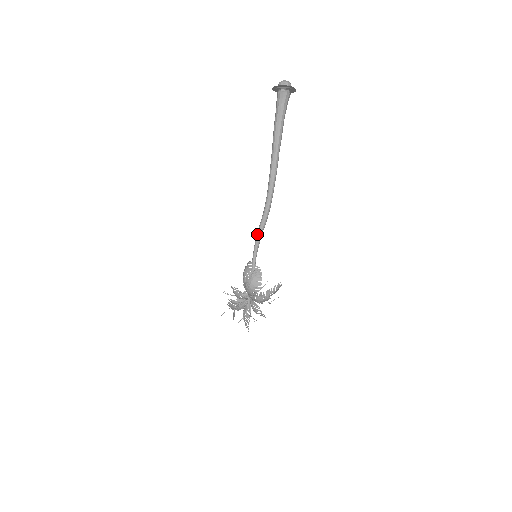
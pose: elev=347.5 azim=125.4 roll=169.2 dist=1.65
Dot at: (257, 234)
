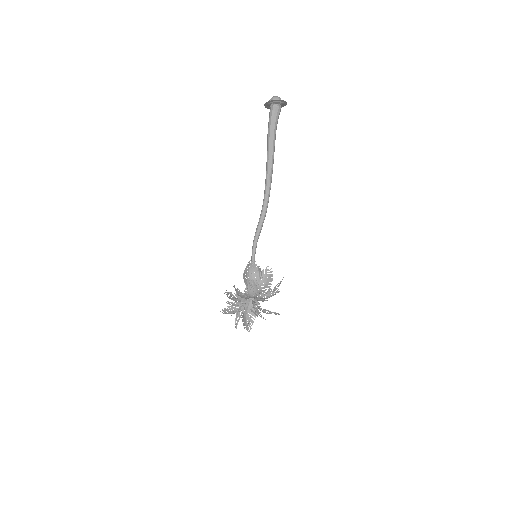
Dot at: (256, 235)
